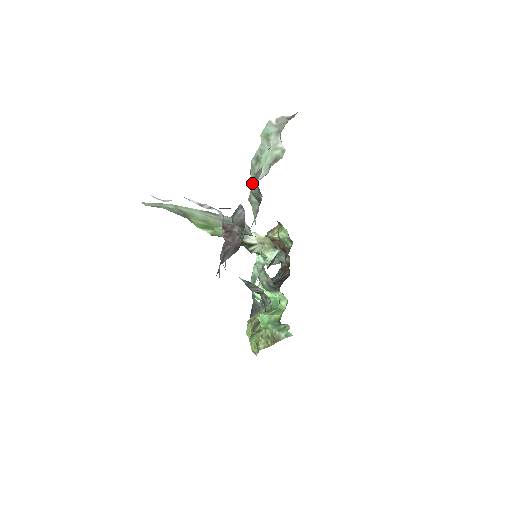
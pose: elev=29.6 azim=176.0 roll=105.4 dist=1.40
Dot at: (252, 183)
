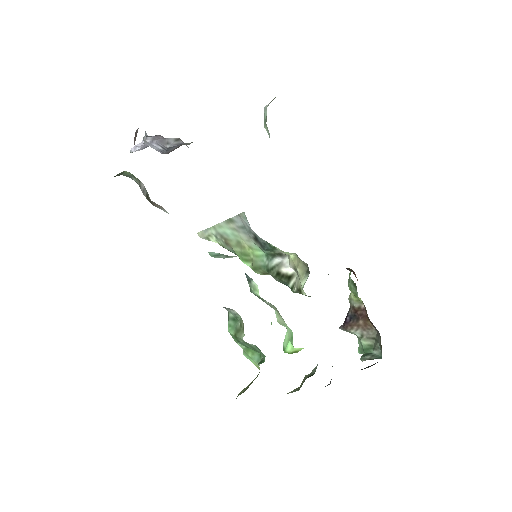
Dot at: occluded
